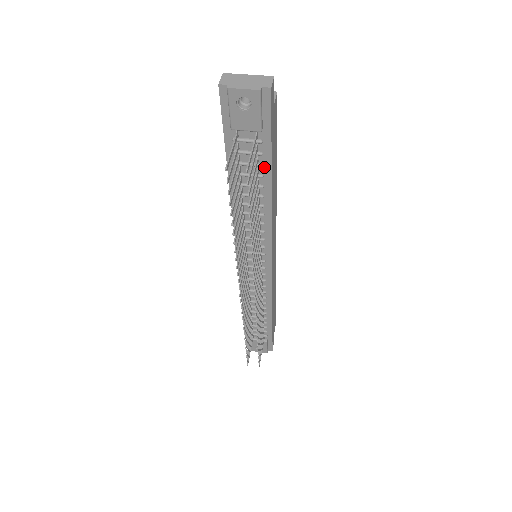
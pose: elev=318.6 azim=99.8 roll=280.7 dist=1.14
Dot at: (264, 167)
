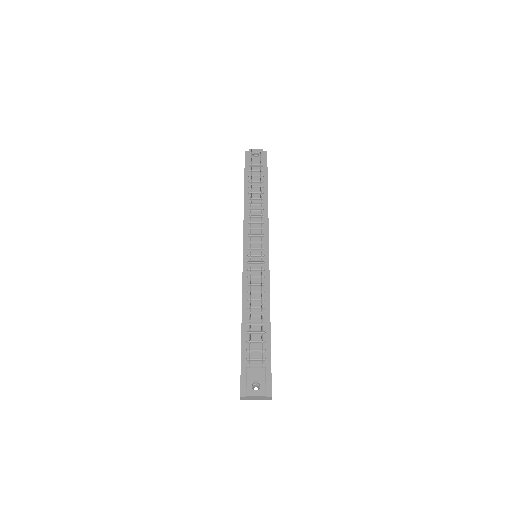
Dot at: (264, 183)
